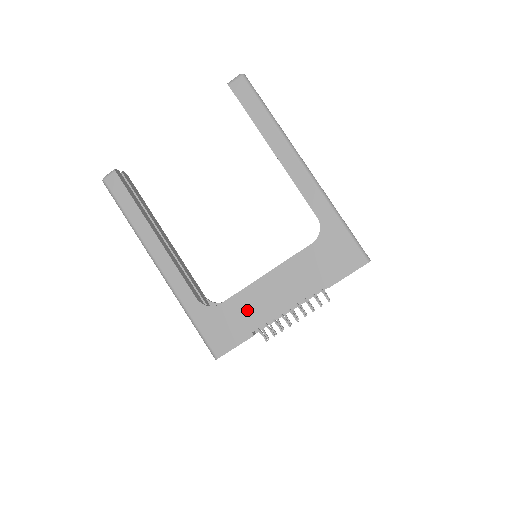
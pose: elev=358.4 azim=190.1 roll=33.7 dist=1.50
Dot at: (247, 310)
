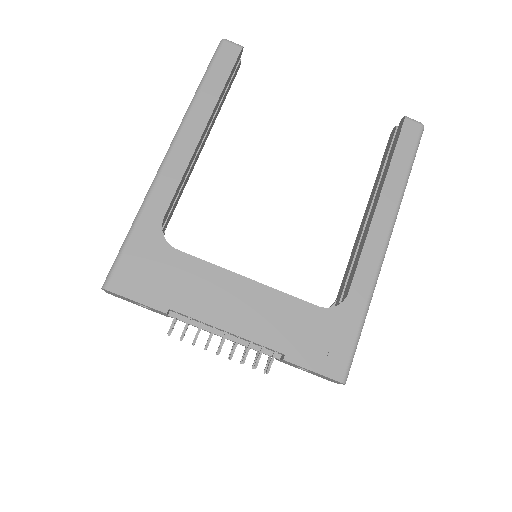
Dot at: (192, 285)
